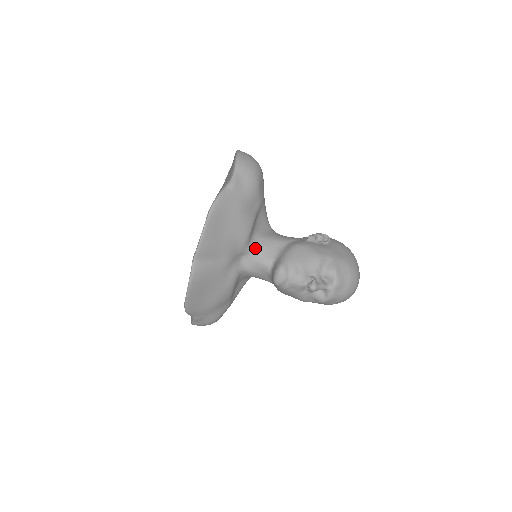
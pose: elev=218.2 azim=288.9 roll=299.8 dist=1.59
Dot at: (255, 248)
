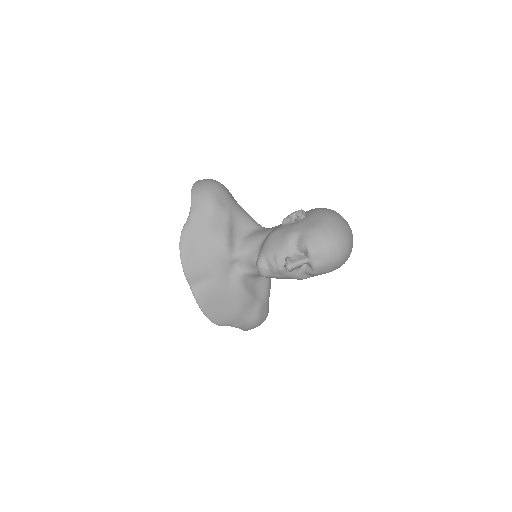
Dot at: (241, 253)
